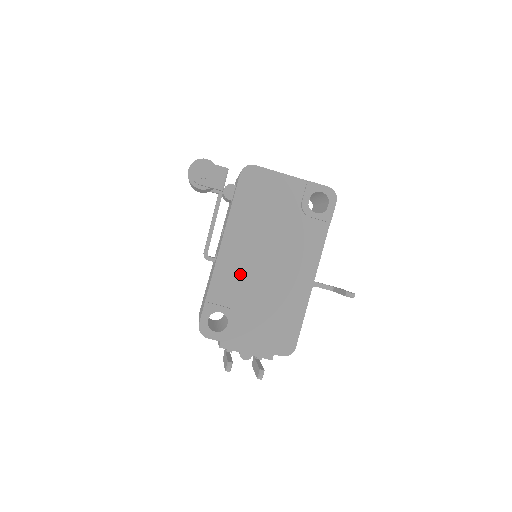
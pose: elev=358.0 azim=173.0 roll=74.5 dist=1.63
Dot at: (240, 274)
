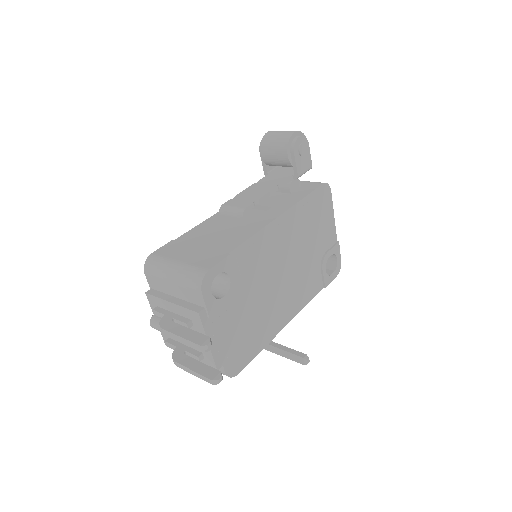
Dot at: (264, 260)
